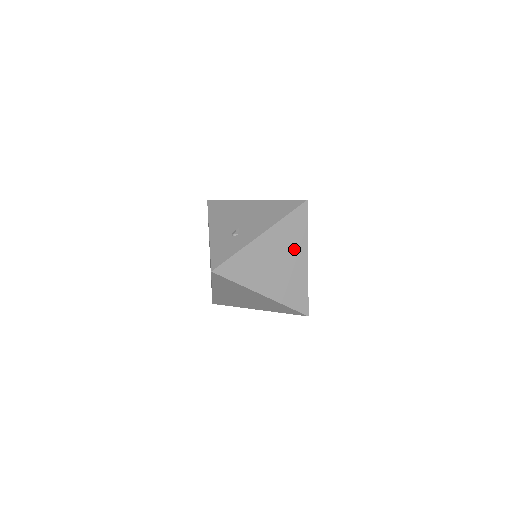
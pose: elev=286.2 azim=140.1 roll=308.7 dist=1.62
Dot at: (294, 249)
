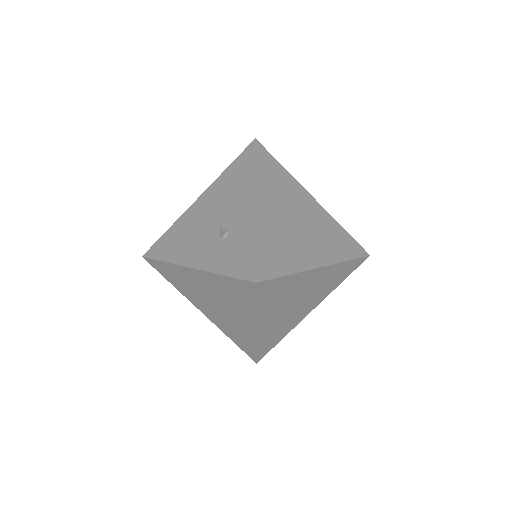
Dot at: (294, 196)
